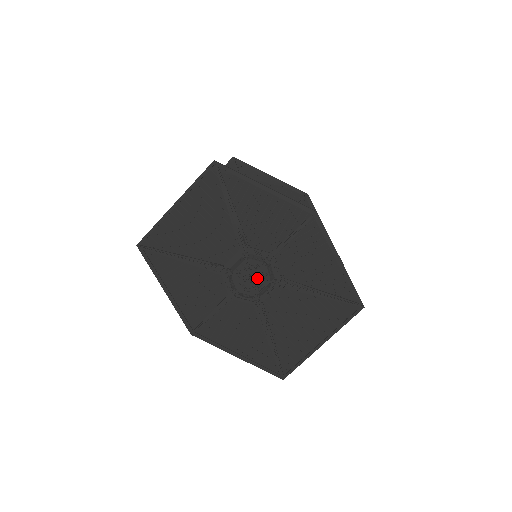
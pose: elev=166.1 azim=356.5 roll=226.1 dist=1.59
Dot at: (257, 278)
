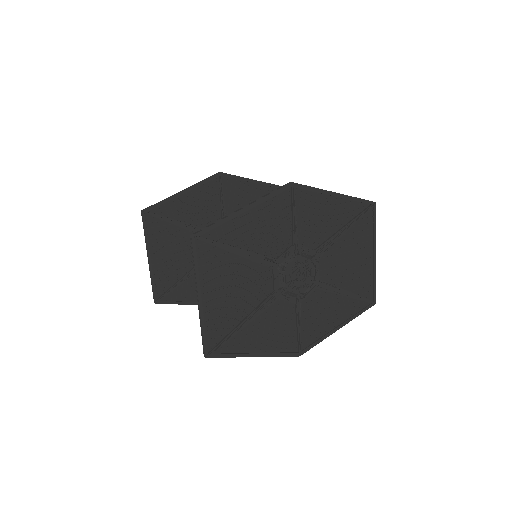
Dot at: (304, 271)
